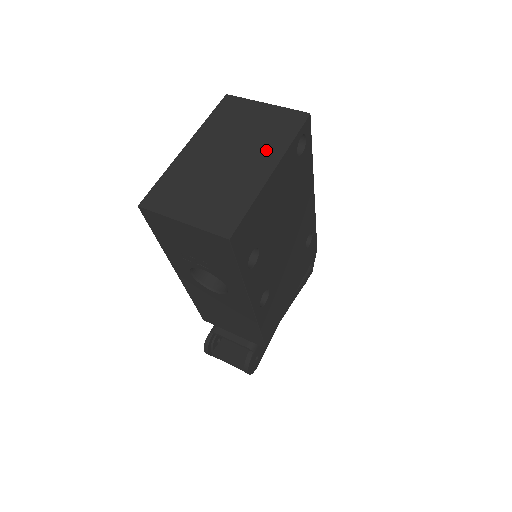
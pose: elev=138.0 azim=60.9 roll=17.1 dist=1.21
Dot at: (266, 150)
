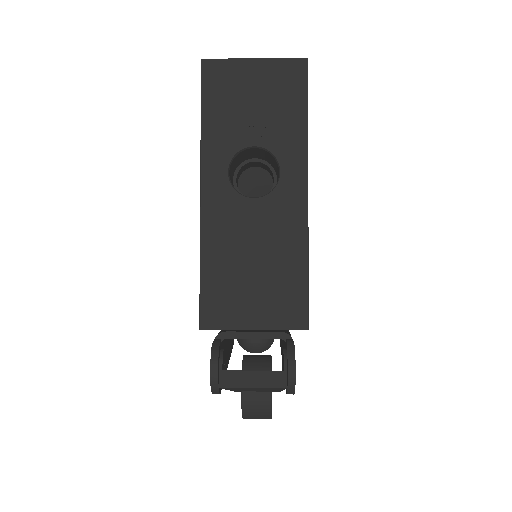
Dot at: occluded
